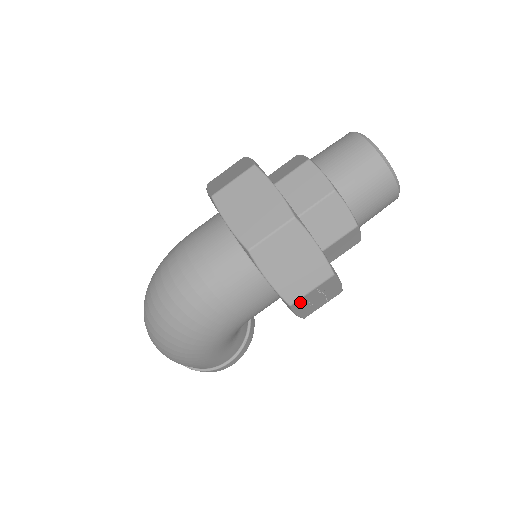
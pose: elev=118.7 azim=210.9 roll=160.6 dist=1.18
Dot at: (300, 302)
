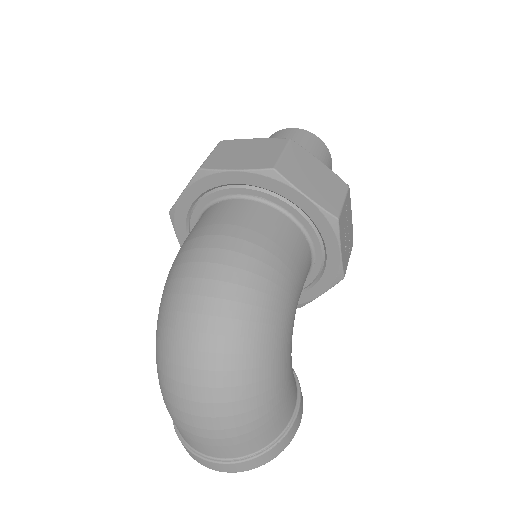
Dot at: (341, 221)
